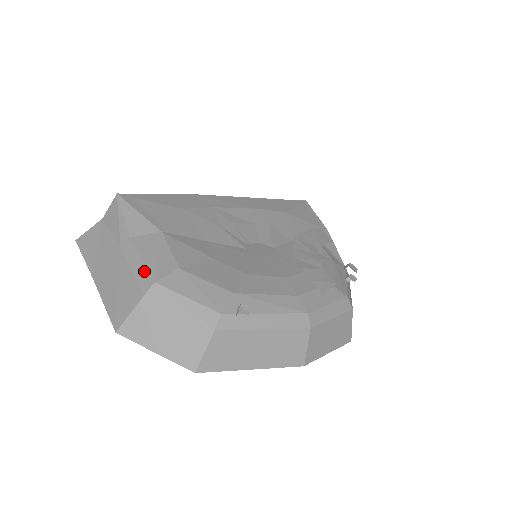
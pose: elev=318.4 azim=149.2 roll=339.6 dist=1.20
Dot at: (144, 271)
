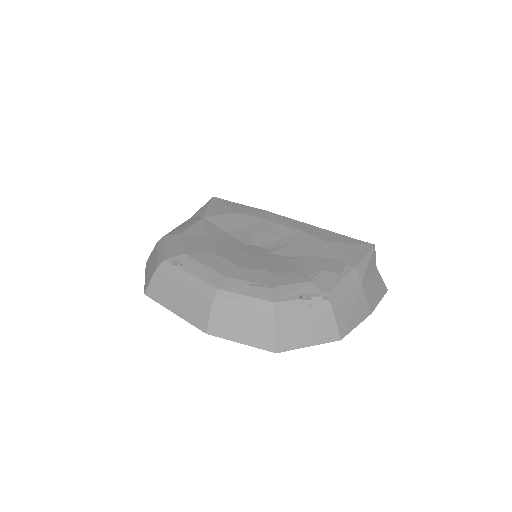
Dot at: occluded
